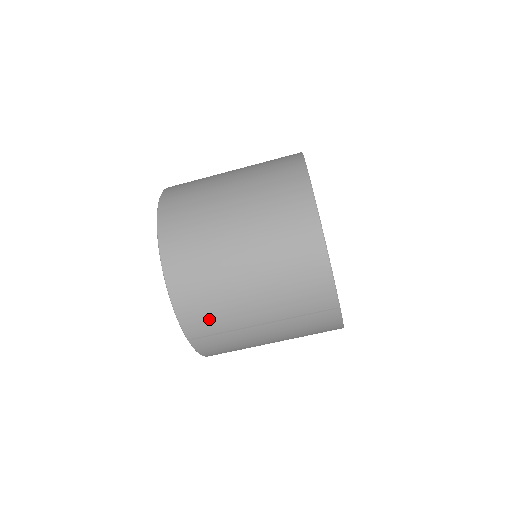
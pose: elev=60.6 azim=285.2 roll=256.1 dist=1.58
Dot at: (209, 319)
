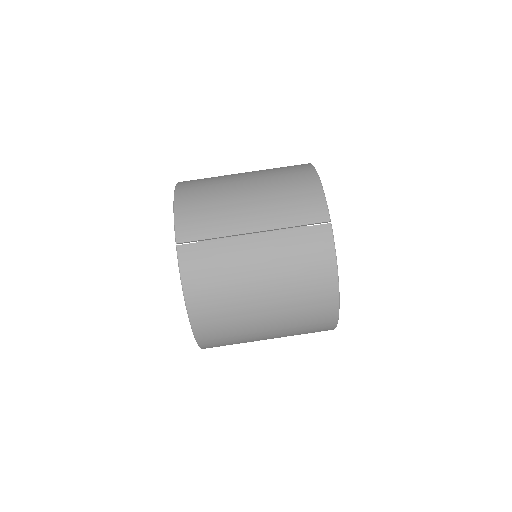
Dot at: (204, 220)
